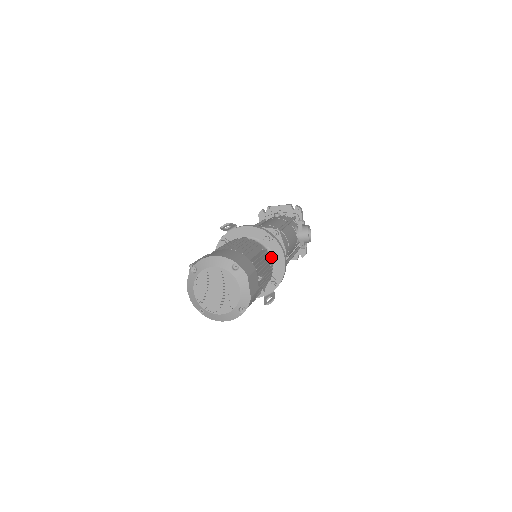
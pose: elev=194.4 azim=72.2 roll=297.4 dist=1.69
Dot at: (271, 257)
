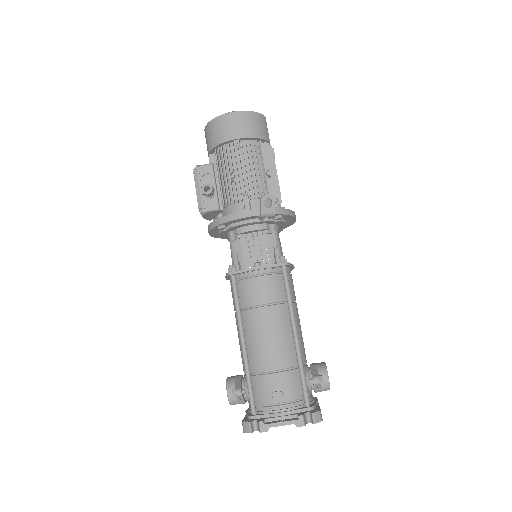
Dot at: occluded
